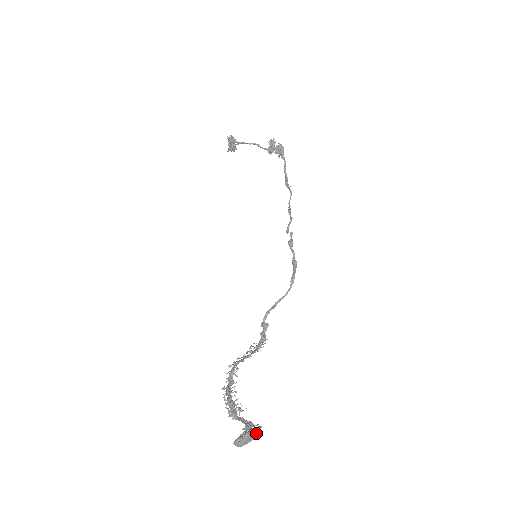
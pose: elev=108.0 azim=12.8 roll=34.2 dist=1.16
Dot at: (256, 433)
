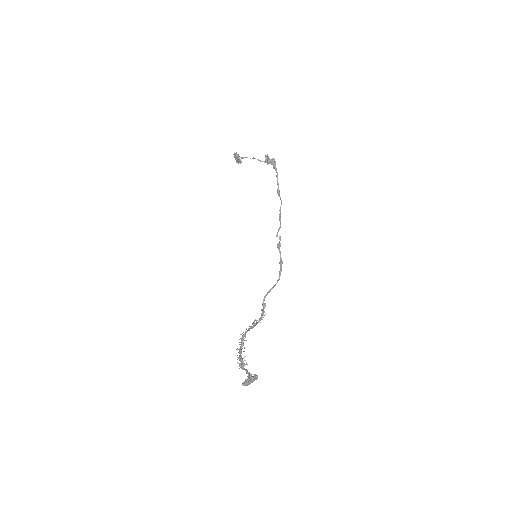
Dot at: (255, 378)
